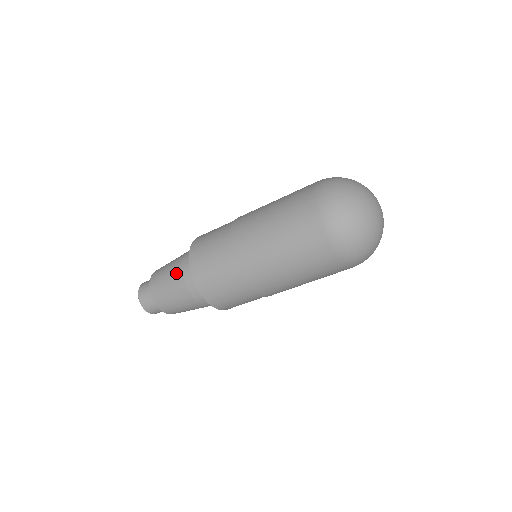
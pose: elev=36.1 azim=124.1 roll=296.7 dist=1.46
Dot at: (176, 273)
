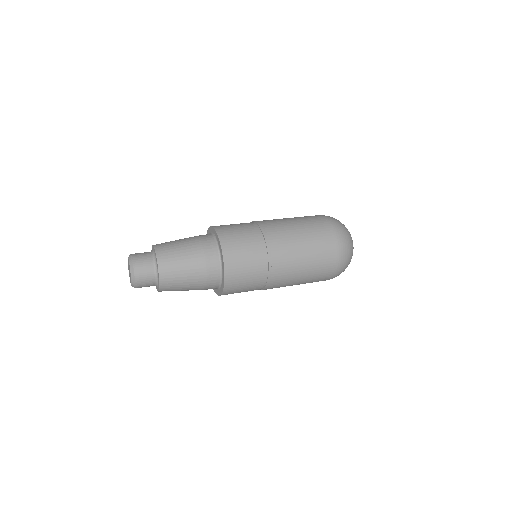
Dot at: (199, 280)
